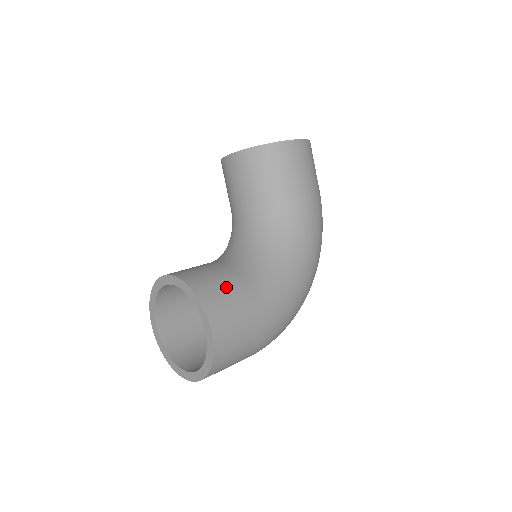
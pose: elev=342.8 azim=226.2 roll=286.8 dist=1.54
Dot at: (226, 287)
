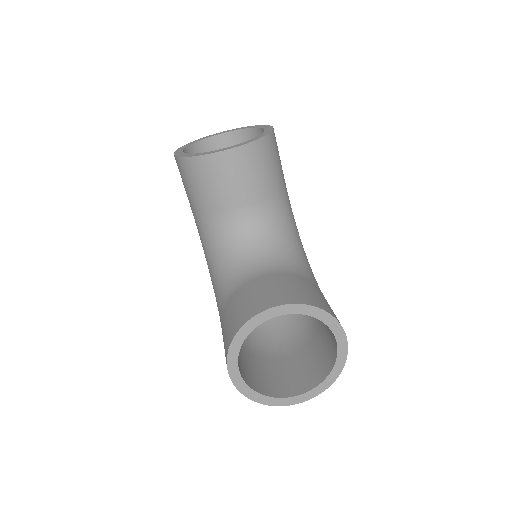
Dot at: (319, 295)
